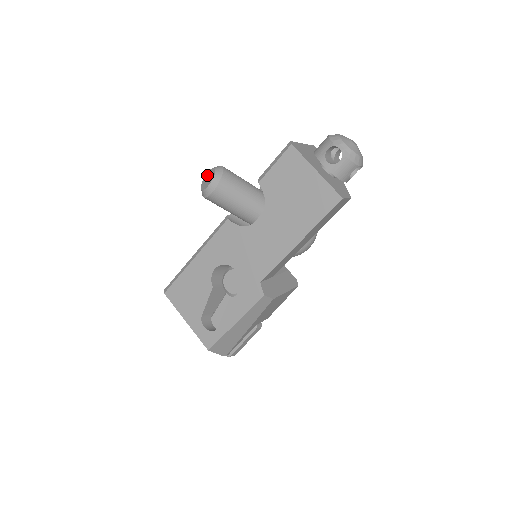
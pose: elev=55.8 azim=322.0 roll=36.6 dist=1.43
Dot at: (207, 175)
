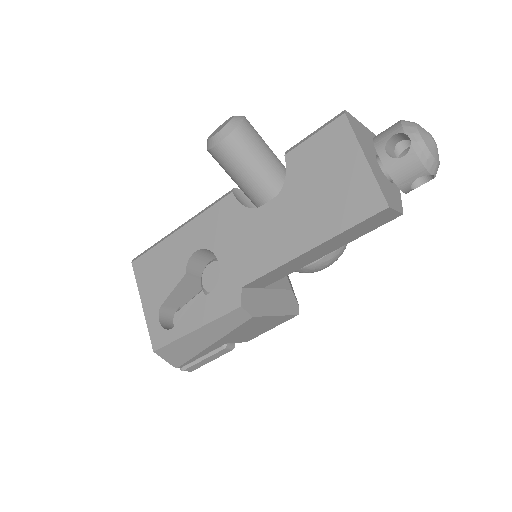
Dot at: occluded
